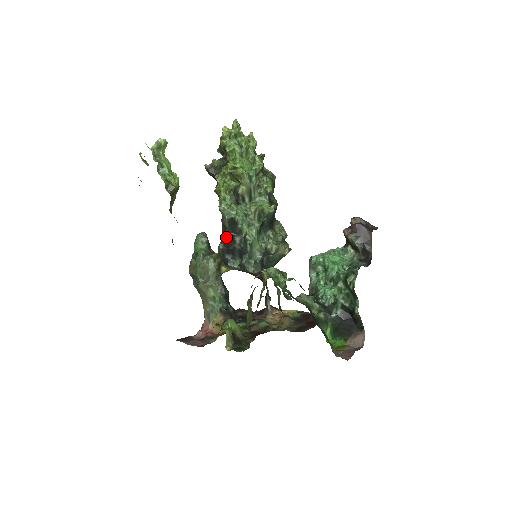
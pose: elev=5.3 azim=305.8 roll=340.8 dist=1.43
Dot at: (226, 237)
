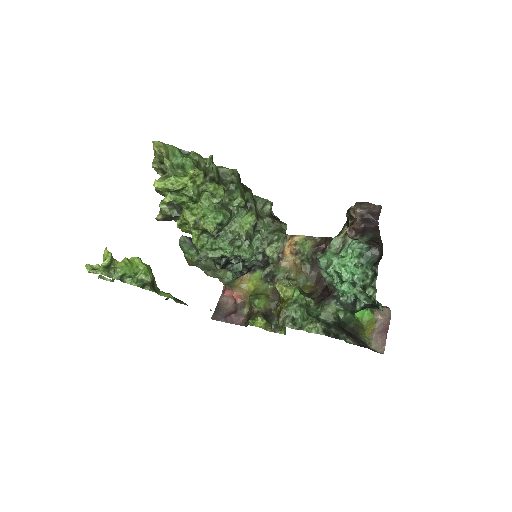
Dot at: occluded
